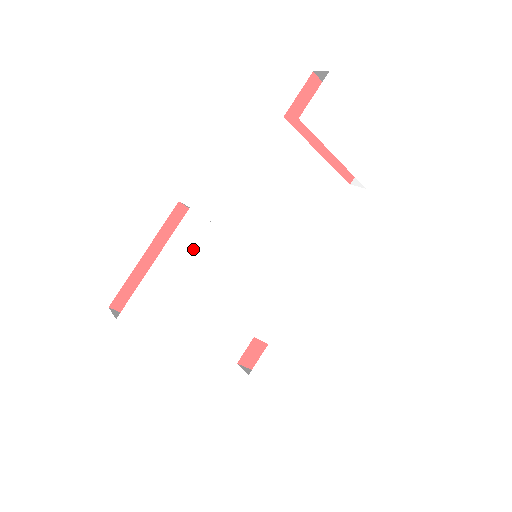
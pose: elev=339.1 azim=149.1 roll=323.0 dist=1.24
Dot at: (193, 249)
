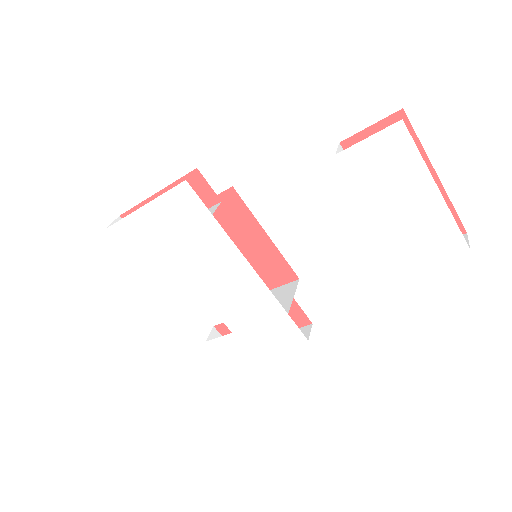
Dot at: (181, 215)
